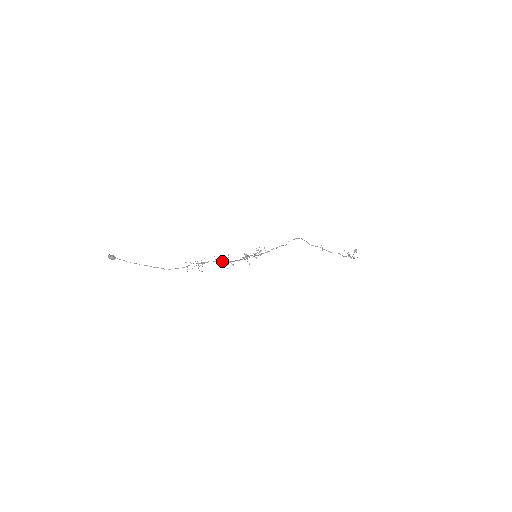
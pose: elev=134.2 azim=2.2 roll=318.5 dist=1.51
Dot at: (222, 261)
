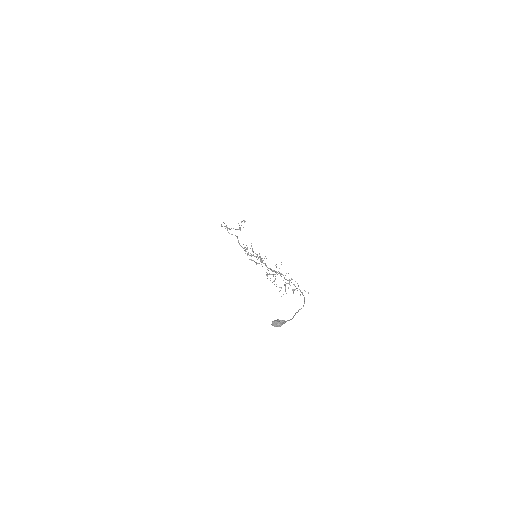
Dot at: (266, 274)
